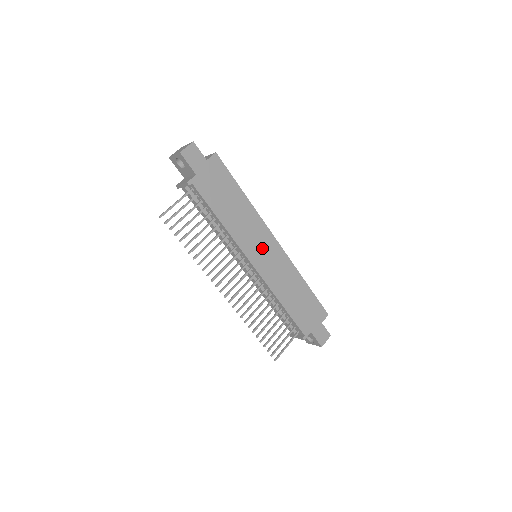
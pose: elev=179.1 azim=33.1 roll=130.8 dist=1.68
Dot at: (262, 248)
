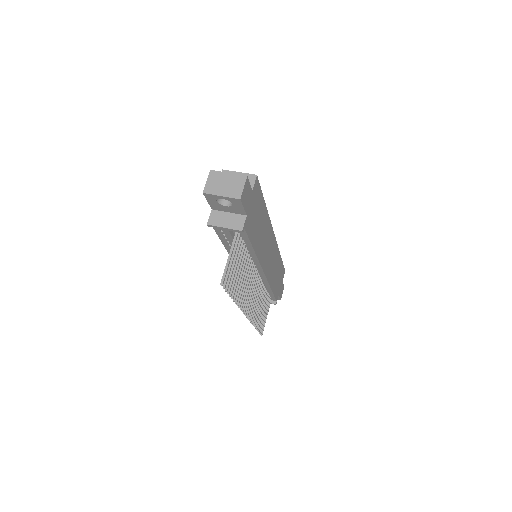
Dot at: (268, 251)
